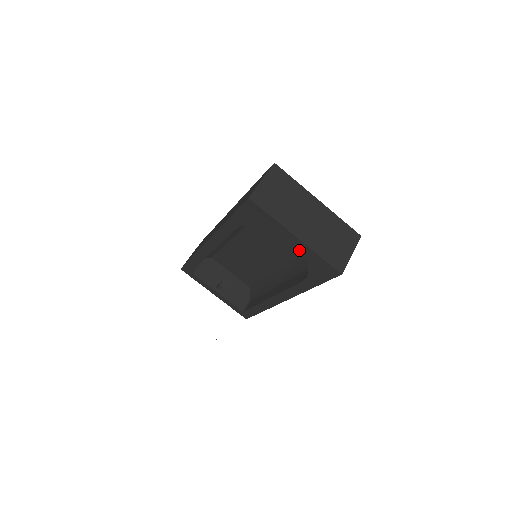
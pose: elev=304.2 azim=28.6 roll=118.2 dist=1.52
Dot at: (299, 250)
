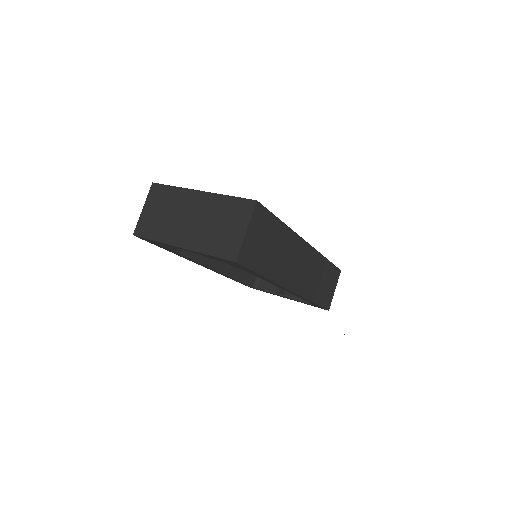
Dot at: occluded
